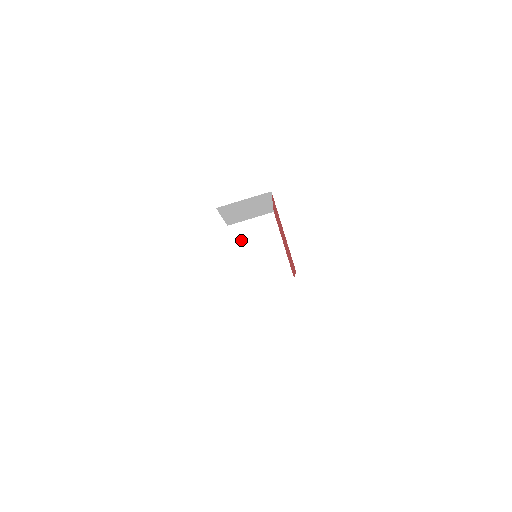
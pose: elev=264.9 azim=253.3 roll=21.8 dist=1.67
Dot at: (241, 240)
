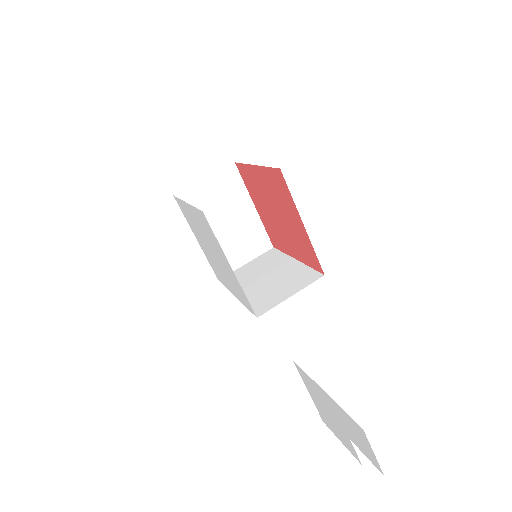
Dot at: occluded
